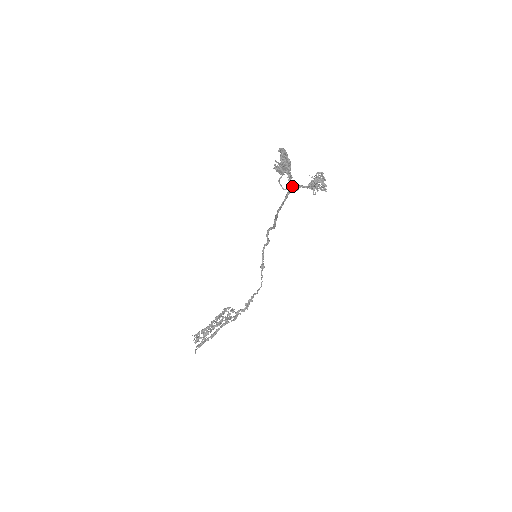
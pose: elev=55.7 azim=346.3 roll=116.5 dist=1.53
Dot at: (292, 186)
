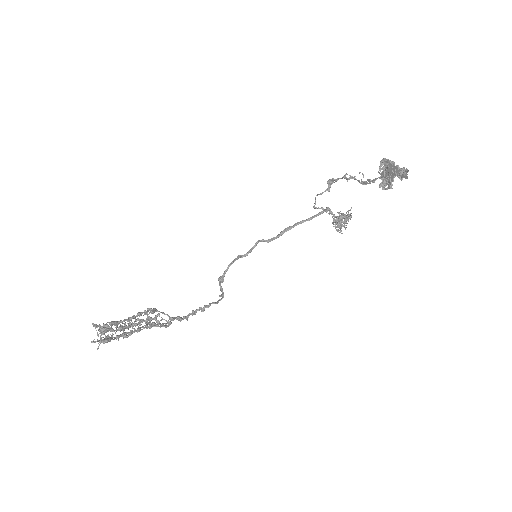
Dot at: occluded
